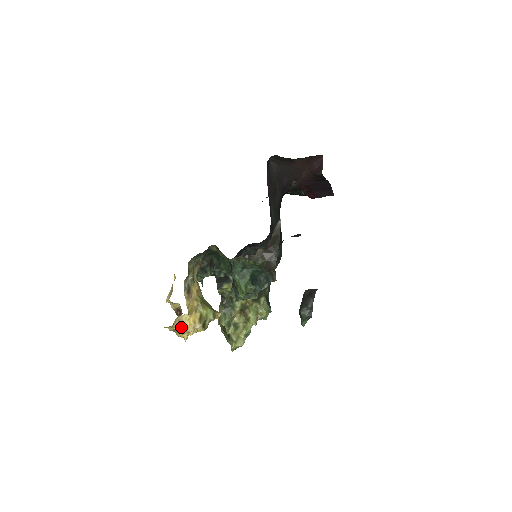
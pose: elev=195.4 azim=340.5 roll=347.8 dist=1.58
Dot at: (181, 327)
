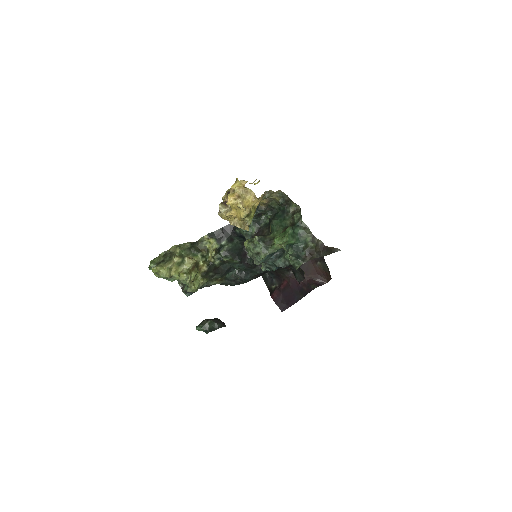
Dot at: (242, 195)
